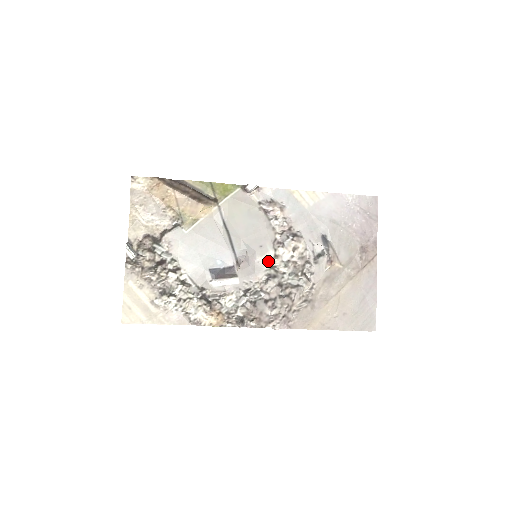
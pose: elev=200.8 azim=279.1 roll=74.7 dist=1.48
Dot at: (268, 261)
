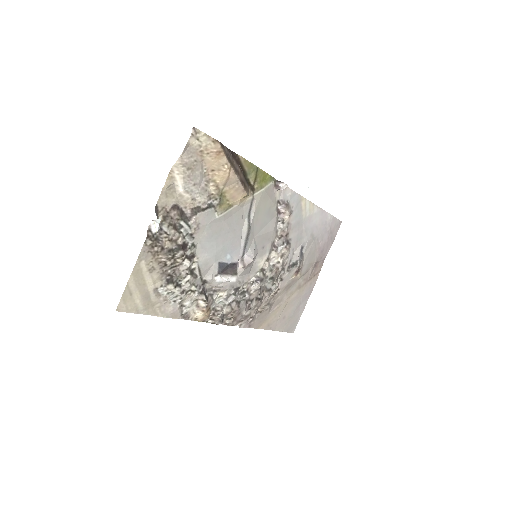
Dot at: (262, 263)
